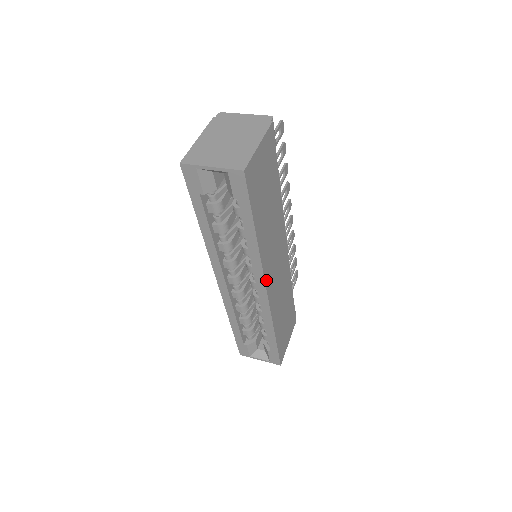
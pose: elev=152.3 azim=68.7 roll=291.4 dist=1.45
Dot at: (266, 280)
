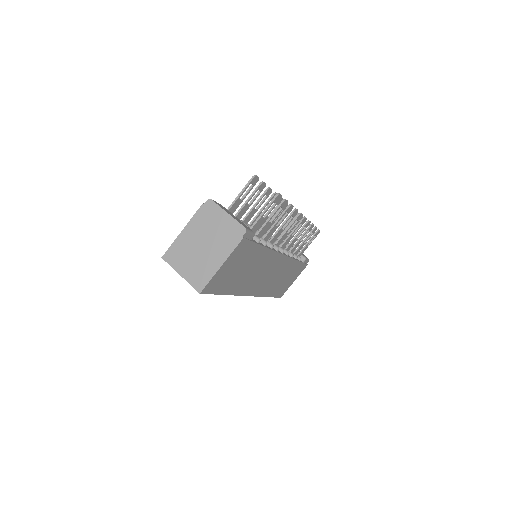
Dot at: (248, 293)
